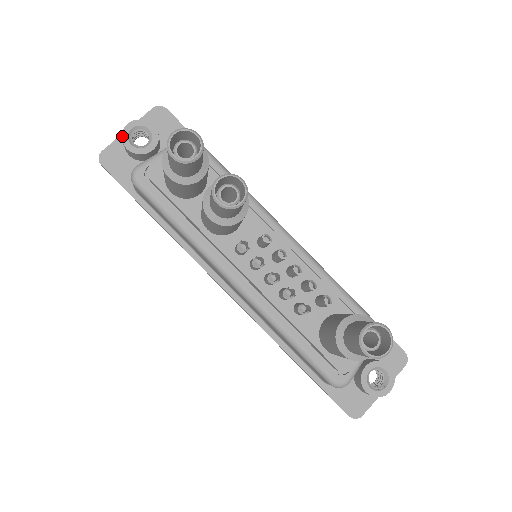
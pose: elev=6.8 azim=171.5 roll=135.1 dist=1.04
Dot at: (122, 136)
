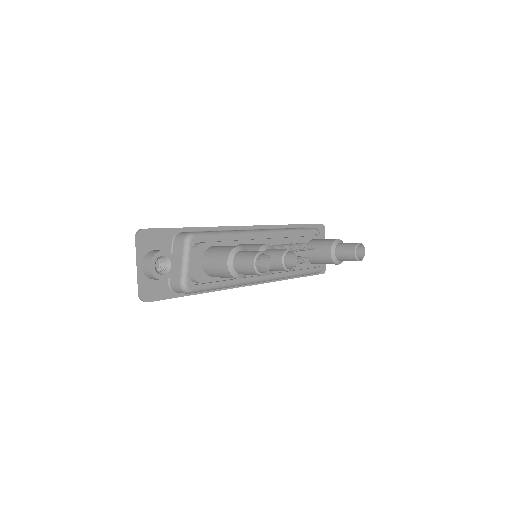
Dot at: (155, 277)
